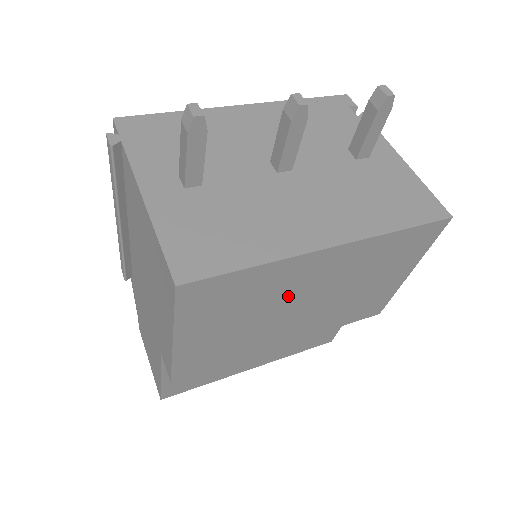
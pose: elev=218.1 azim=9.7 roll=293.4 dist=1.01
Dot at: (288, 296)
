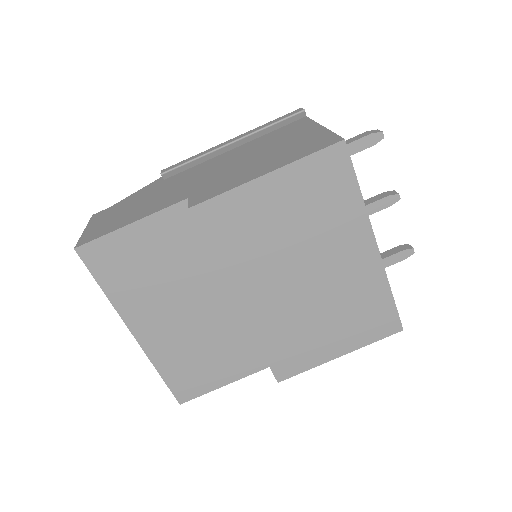
Dot at: (320, 249)
